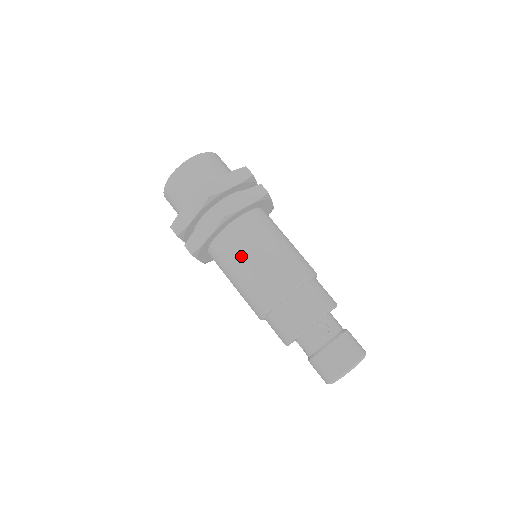
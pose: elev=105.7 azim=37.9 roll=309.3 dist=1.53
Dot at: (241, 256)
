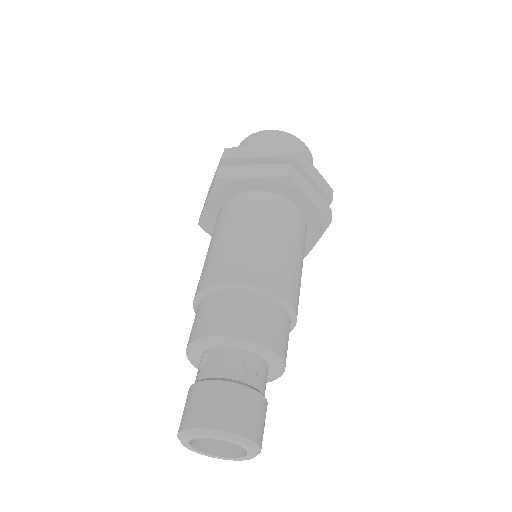
Dot at: (258, 222)
